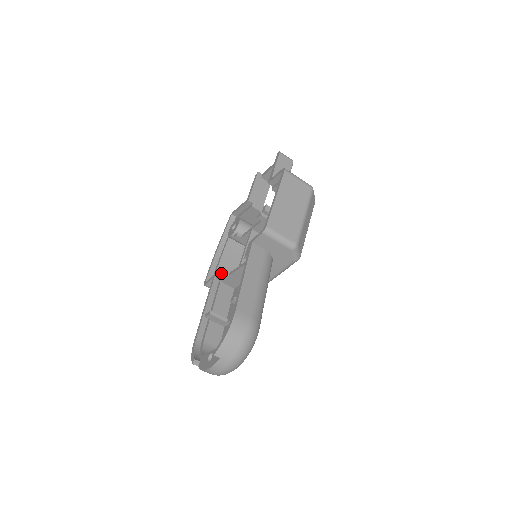
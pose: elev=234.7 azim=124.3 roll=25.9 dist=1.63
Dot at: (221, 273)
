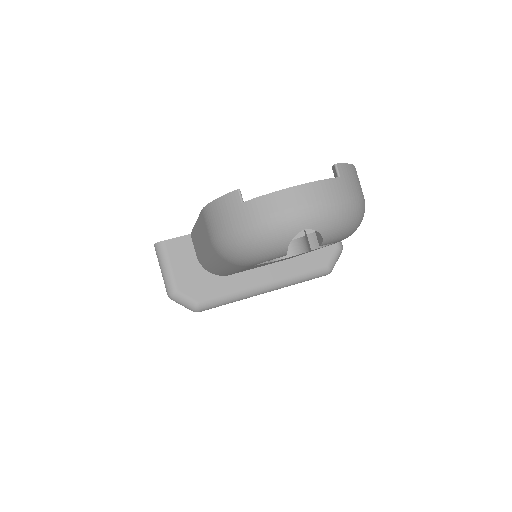
Dot at: occluded
